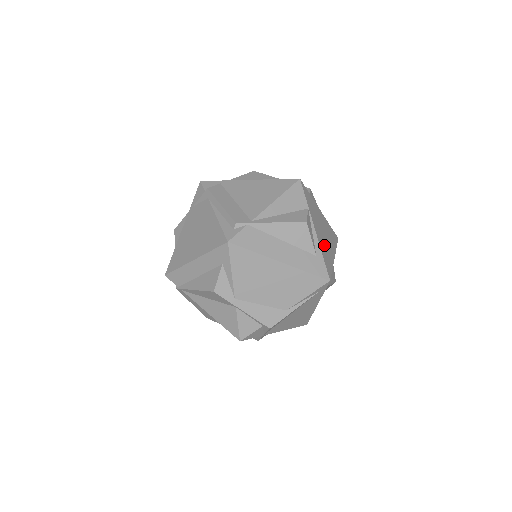
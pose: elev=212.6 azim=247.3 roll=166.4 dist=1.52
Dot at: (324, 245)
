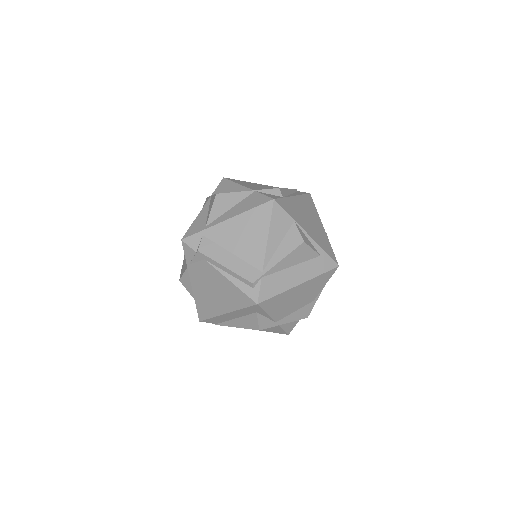
Dot at: (317, 234)
